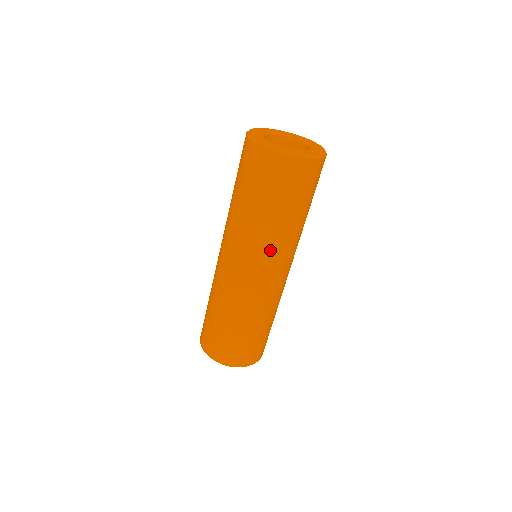
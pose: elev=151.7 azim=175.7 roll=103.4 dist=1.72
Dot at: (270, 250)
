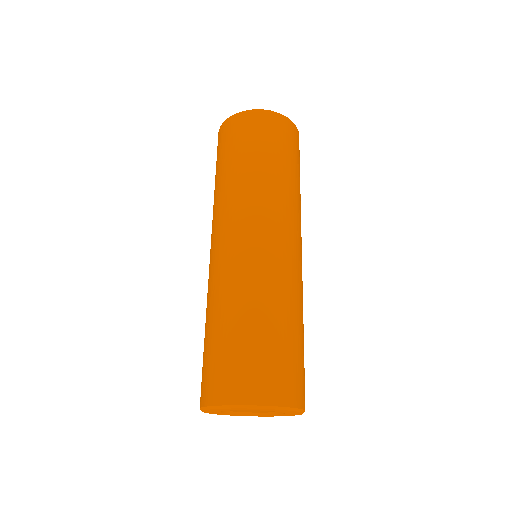
Dot at: (259, 202)
